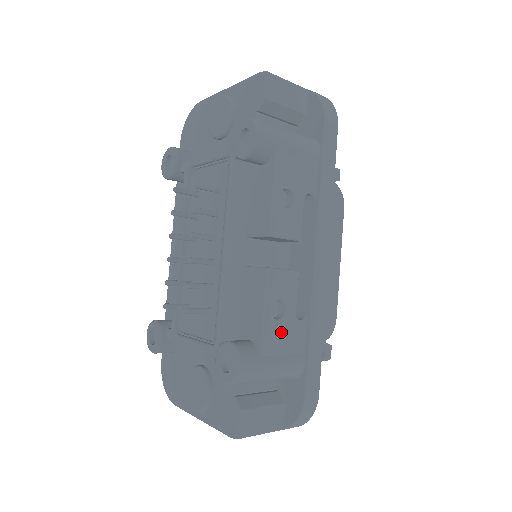
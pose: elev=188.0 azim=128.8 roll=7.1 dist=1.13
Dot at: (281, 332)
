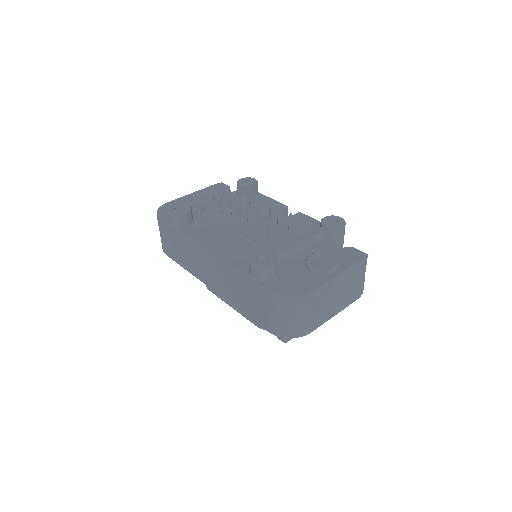
Dot at: occluded
